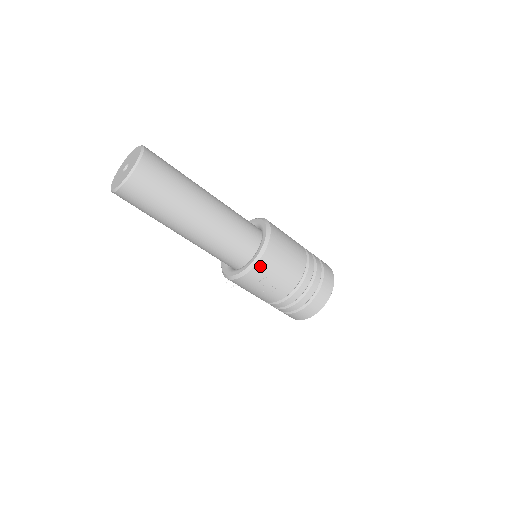
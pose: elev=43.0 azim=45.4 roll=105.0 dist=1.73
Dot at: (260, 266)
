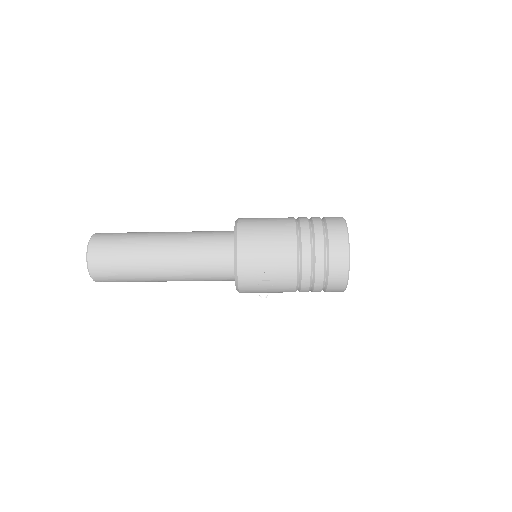
Dot at: (243, 266)
